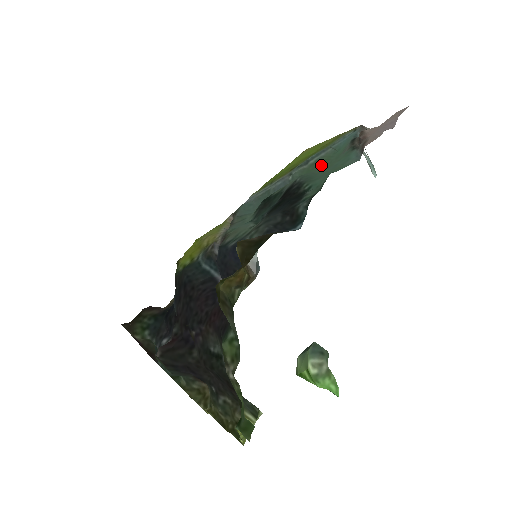
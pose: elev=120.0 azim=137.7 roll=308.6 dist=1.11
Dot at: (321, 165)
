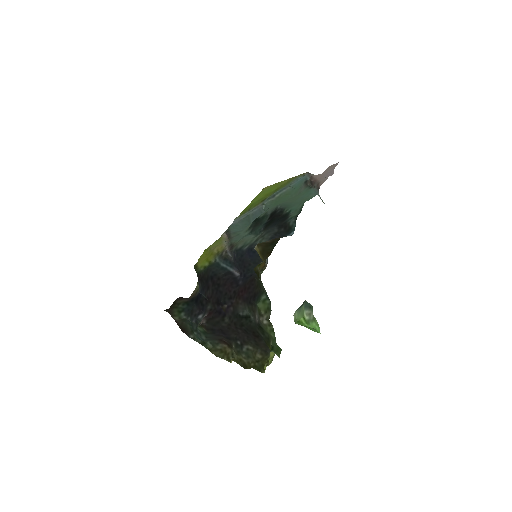
Dot at: (285, 198)
